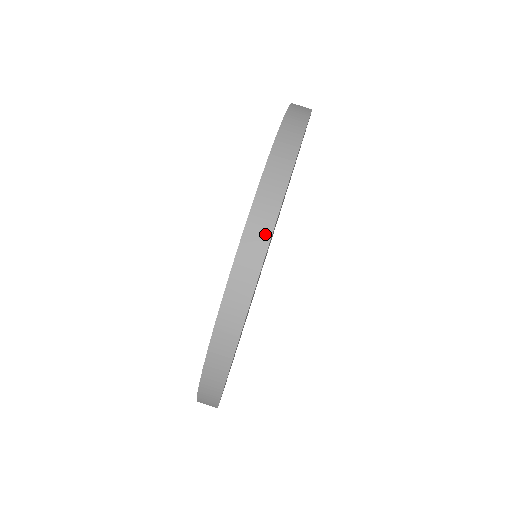
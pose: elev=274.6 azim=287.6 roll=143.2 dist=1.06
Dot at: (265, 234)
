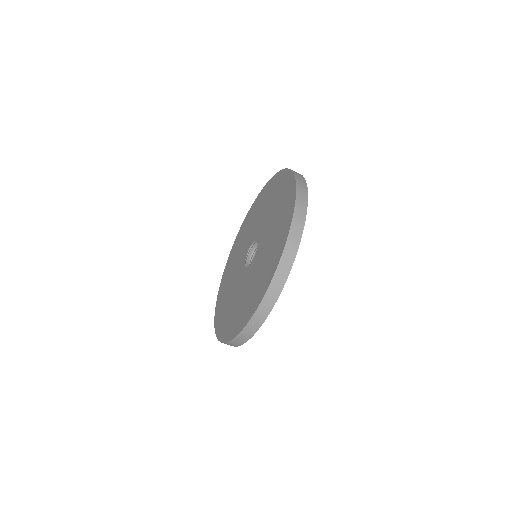
Dot at: (284, 278)
